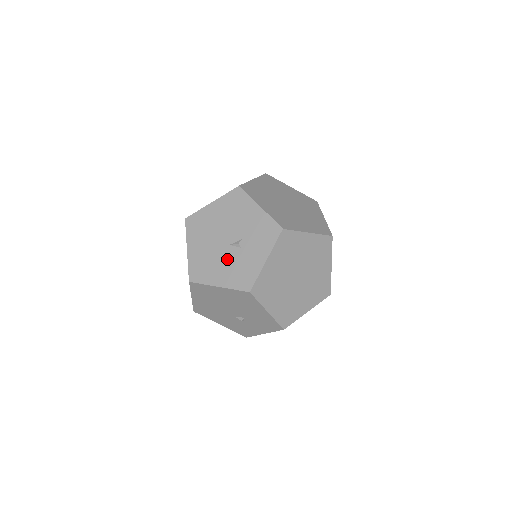
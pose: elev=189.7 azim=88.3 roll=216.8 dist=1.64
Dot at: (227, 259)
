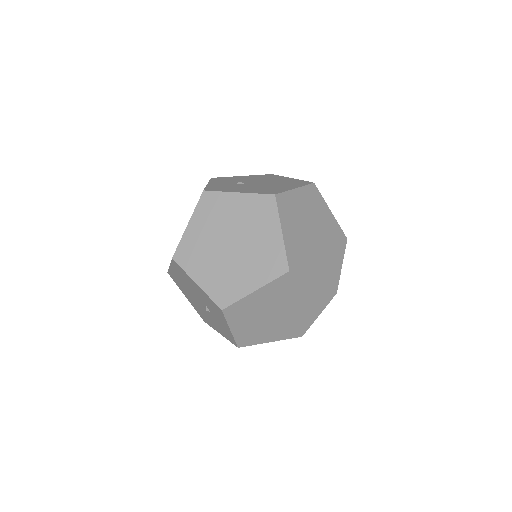
Dot at: (210, 317)
